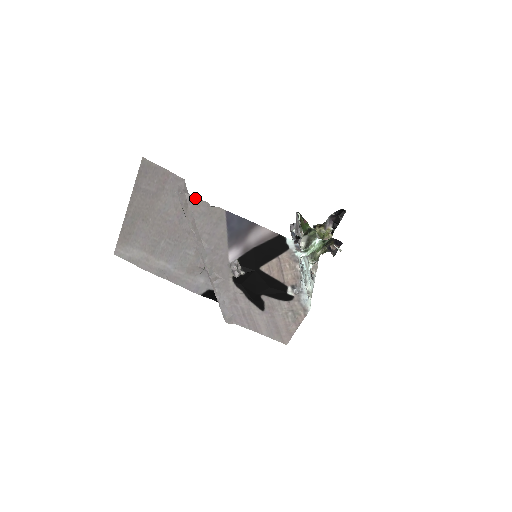
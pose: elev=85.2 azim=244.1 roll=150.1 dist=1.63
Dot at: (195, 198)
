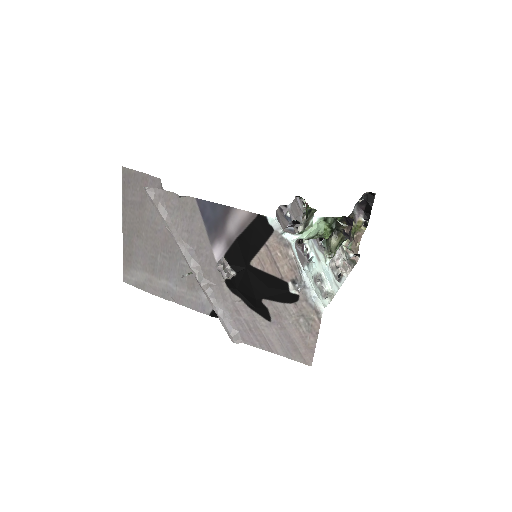
Dot at: (164, 191)
